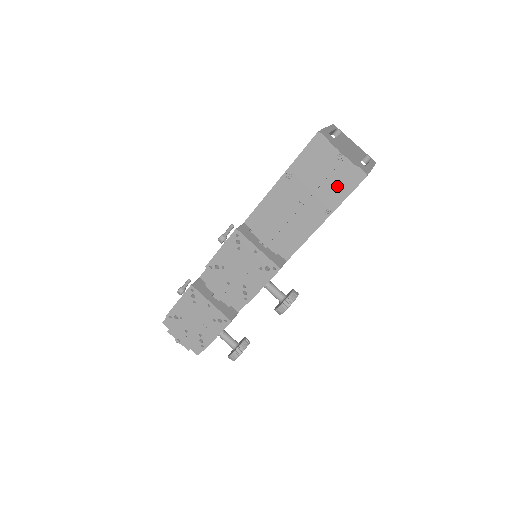
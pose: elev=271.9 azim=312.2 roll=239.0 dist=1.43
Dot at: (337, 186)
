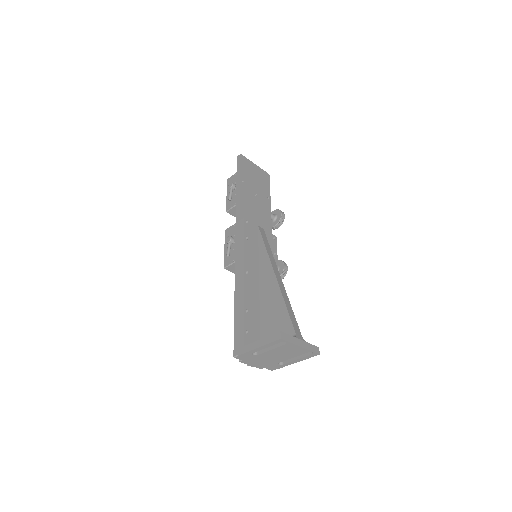
Dot at: occluded
